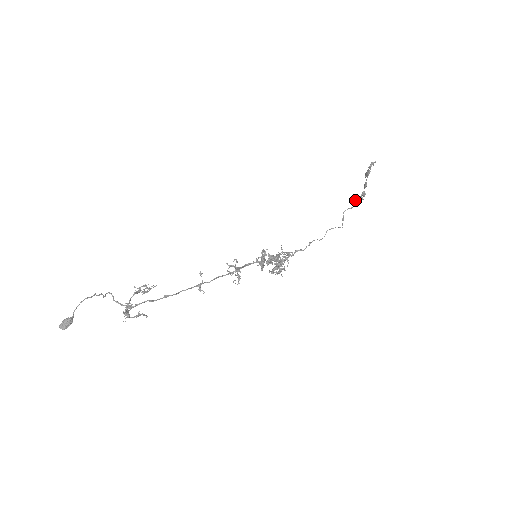
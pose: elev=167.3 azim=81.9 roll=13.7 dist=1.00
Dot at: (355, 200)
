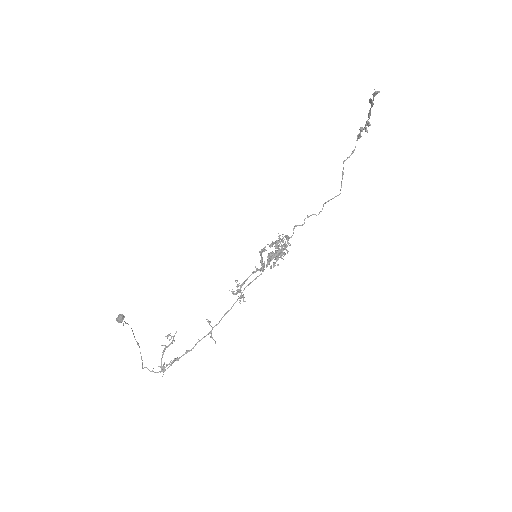
Dot at: (358, 136)
